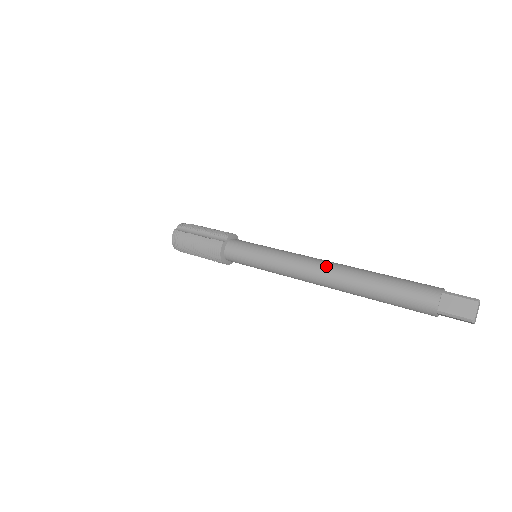
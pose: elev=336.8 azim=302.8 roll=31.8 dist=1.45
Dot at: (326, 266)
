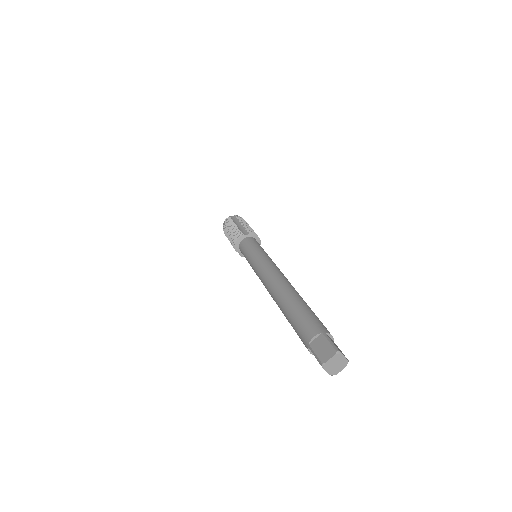
Dot at: (278, 278)
